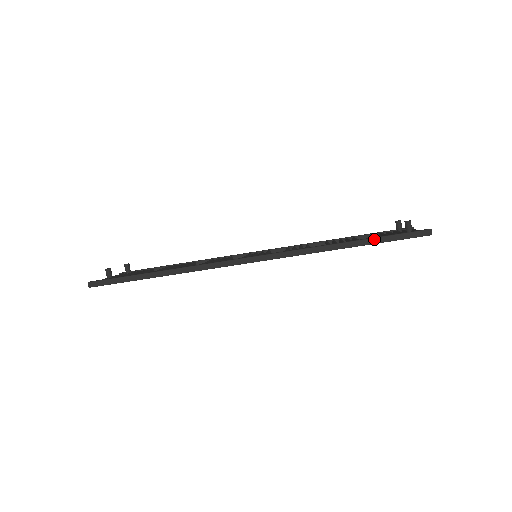
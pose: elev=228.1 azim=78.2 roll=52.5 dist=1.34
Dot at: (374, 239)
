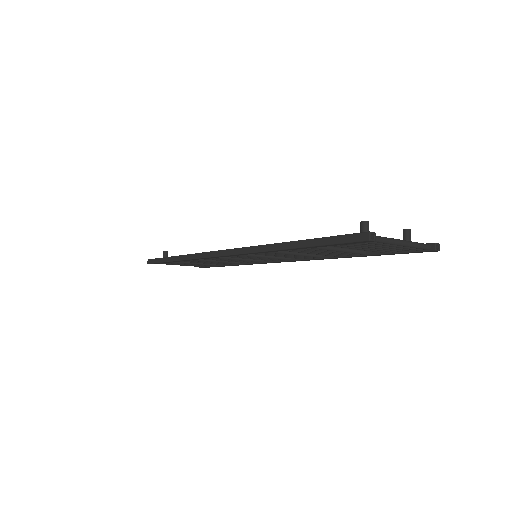
Dot at: (311, 240)
